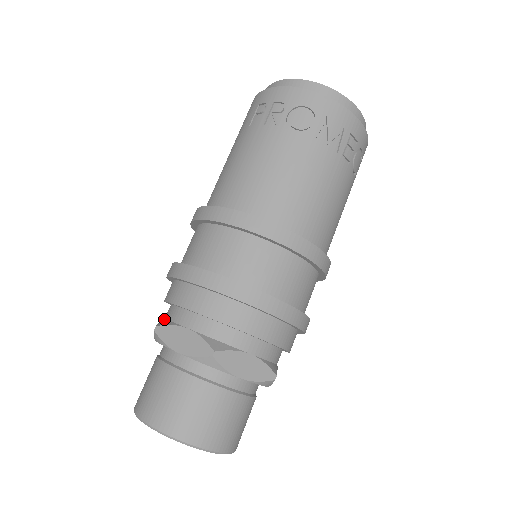
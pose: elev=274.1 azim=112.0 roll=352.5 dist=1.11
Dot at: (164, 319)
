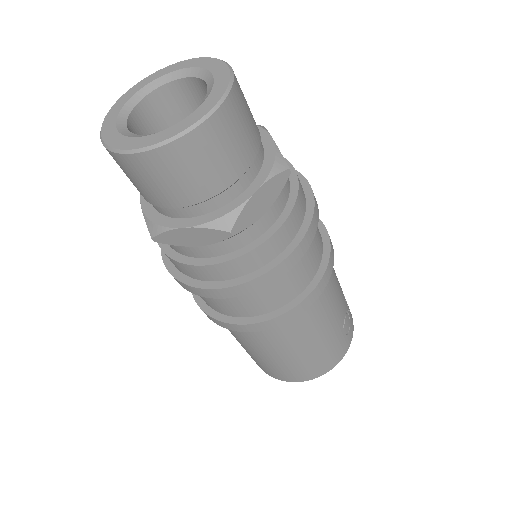
Dot at: occluded
